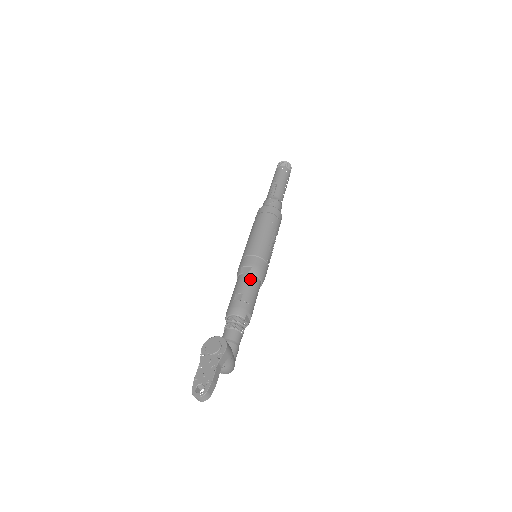
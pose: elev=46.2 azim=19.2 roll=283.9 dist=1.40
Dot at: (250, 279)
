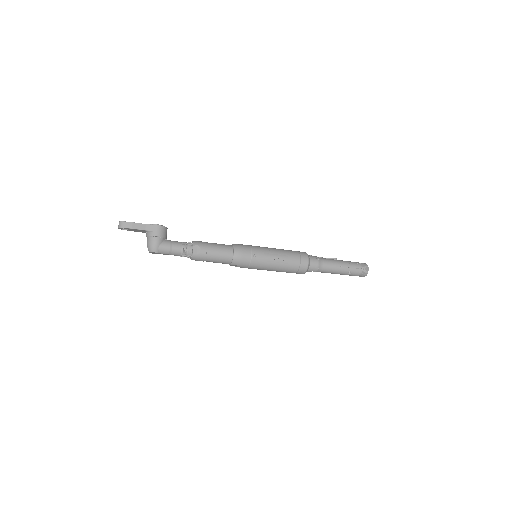
Dot at: (228, 245)
